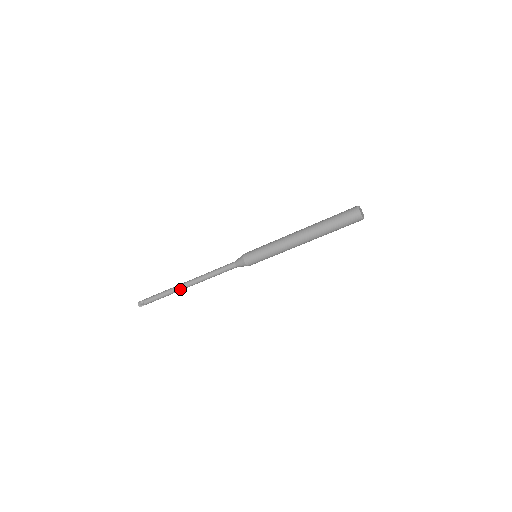
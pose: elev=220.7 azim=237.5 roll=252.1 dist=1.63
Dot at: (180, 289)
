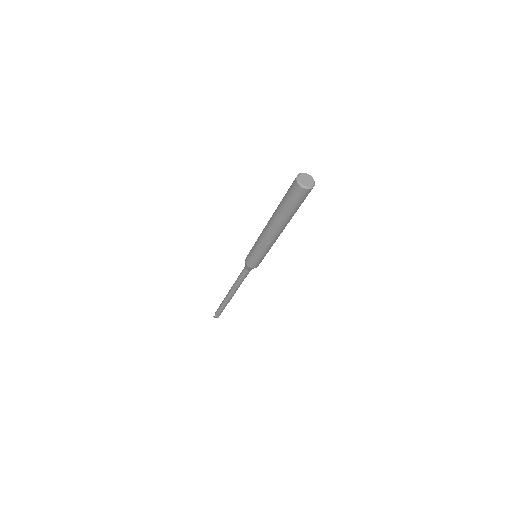
Dot at: occluded
